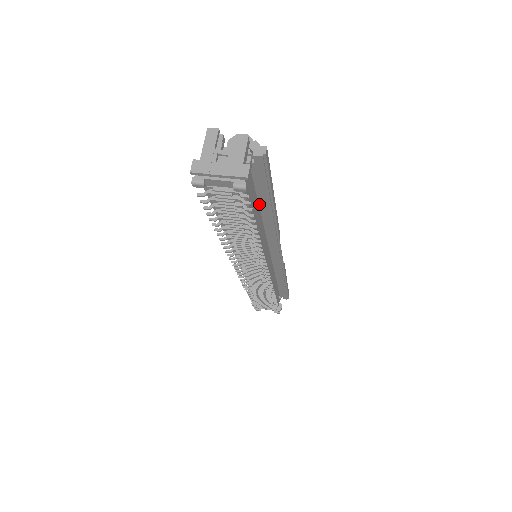
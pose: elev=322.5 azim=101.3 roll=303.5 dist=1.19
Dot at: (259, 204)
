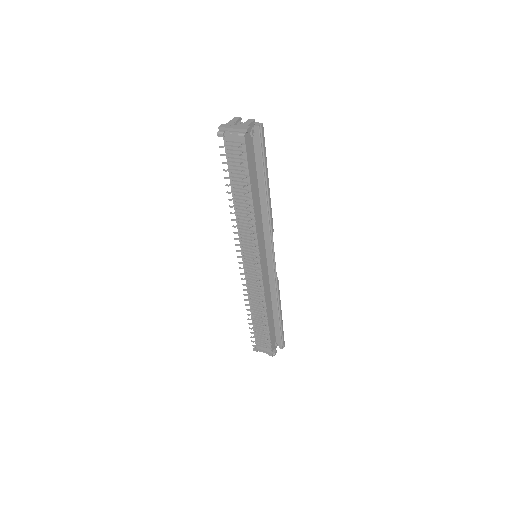
Dot at: (258, 181)
